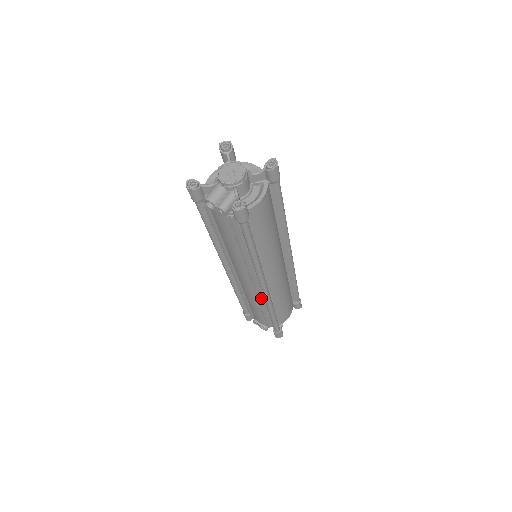
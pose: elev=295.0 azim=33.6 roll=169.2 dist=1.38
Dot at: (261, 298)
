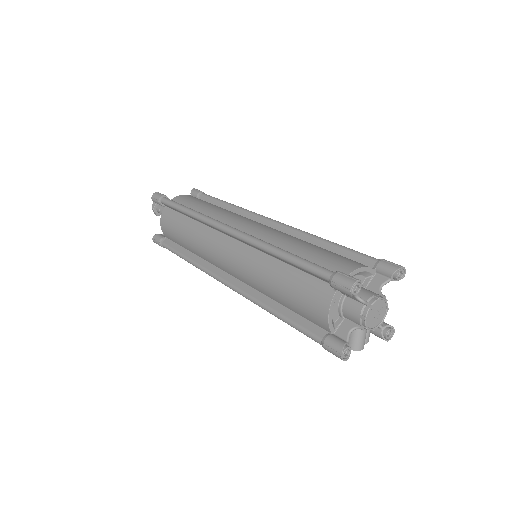
Dot at: occluded
